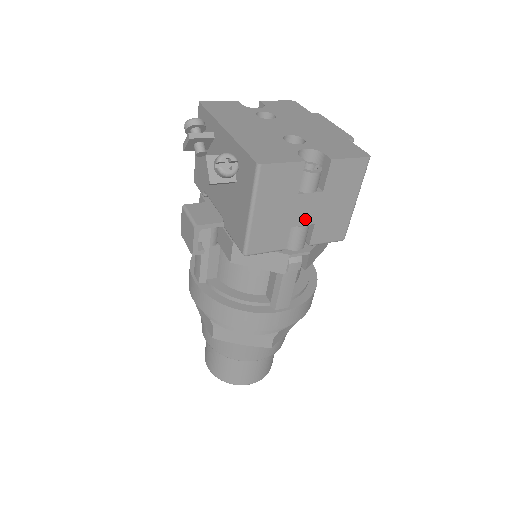
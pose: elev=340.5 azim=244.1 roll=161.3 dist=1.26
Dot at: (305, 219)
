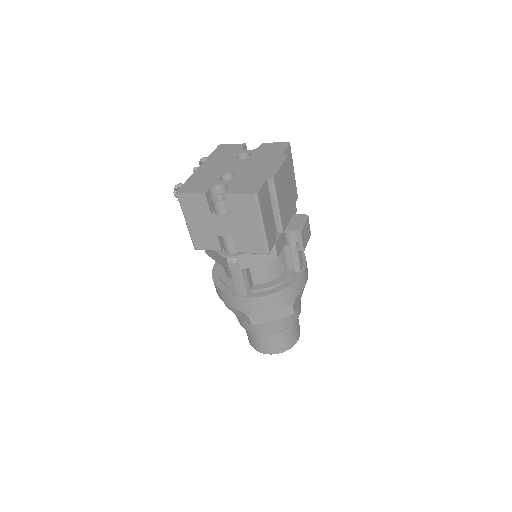
Dot at: (226, 232)
